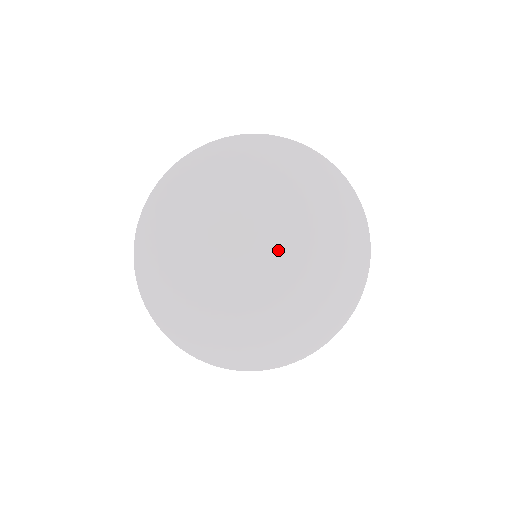
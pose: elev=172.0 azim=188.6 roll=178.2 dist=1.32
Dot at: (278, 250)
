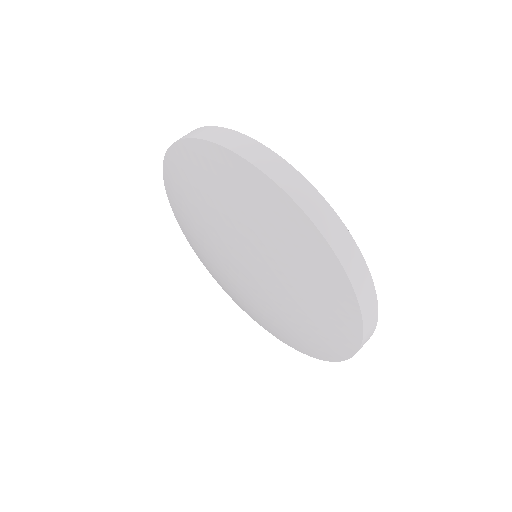
Dot at: (256, 281)
